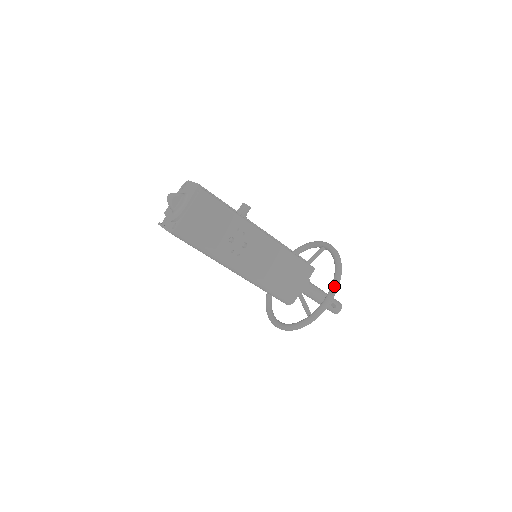
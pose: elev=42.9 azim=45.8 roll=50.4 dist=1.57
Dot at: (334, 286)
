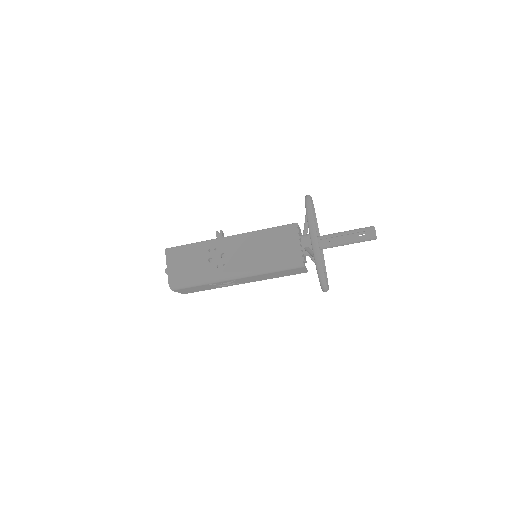
Dot at: (307, 219)
